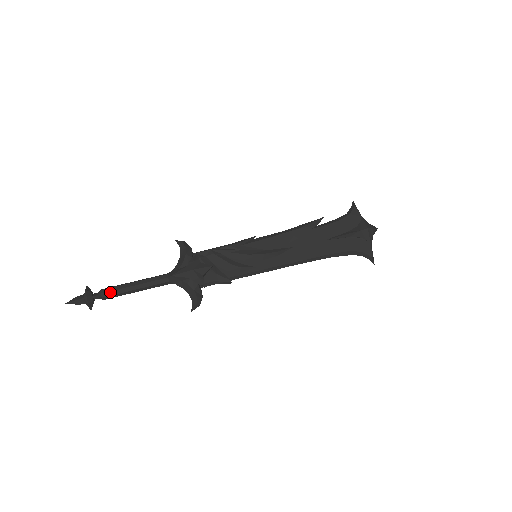
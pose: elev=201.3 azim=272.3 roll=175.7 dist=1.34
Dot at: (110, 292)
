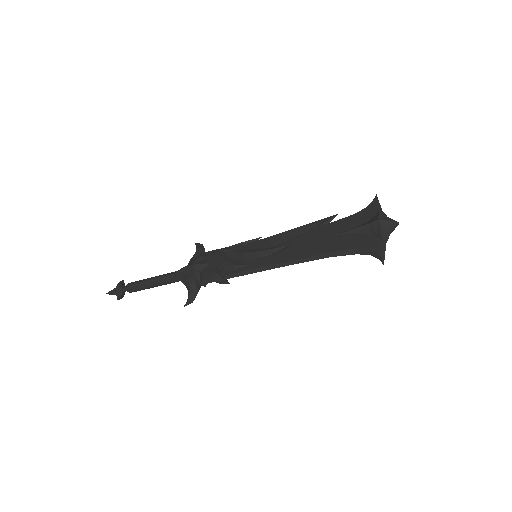
Dot at: (132, 285)
